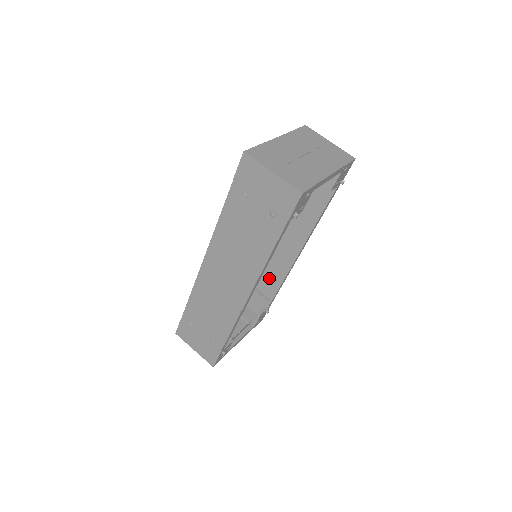
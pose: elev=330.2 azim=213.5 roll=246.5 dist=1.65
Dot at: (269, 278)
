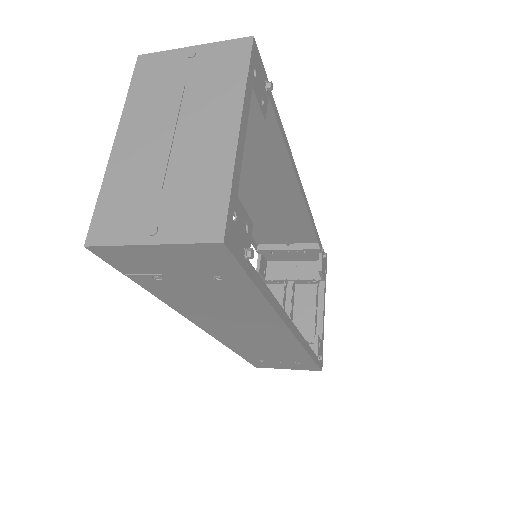
Dot at: (294, 229)
